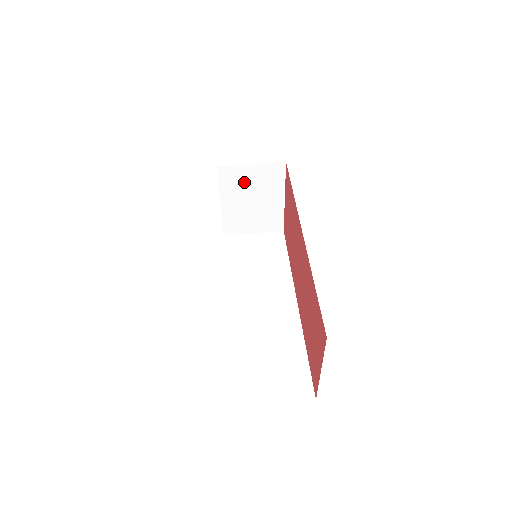
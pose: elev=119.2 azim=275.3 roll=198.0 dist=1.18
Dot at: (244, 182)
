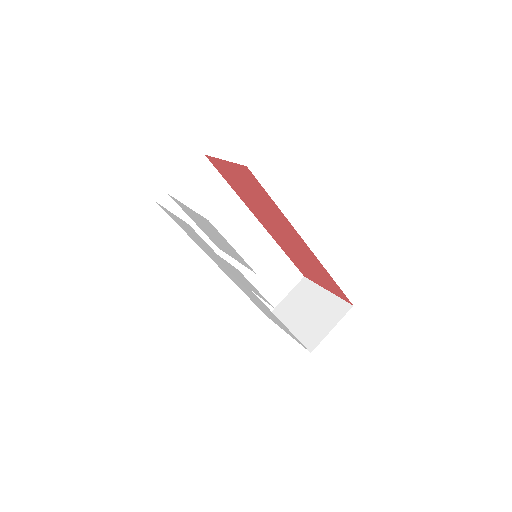
Dot at: occluded
